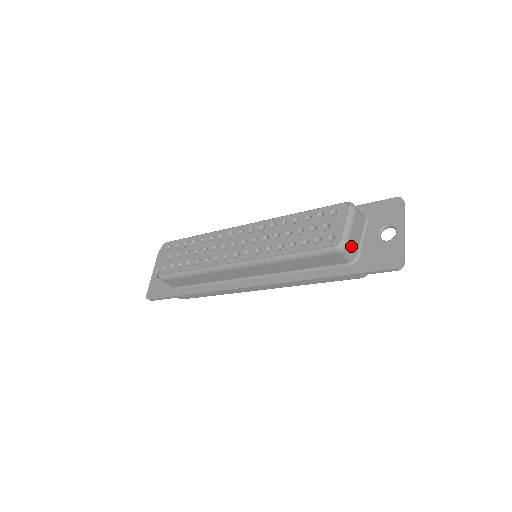
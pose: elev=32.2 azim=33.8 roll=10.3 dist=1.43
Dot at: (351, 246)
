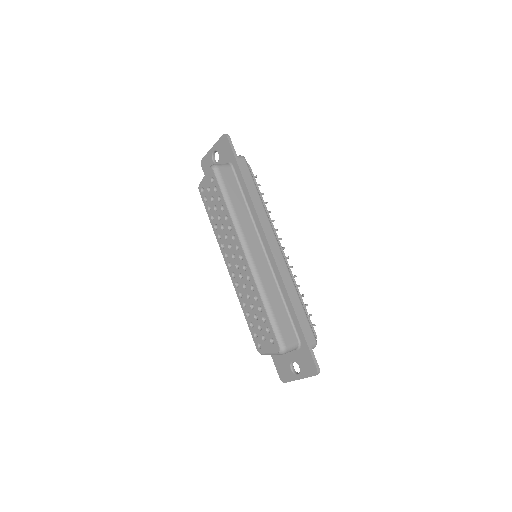
Dot at: occluded
